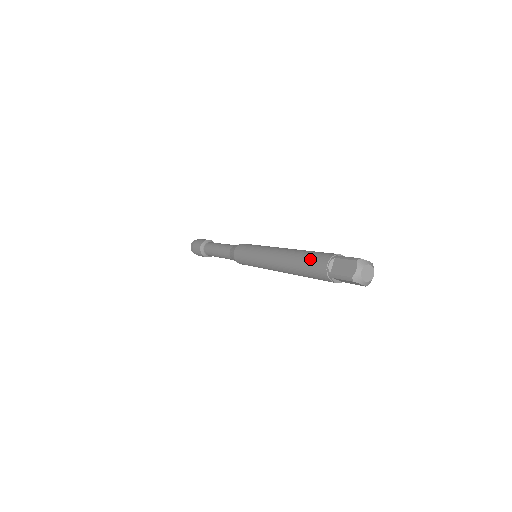
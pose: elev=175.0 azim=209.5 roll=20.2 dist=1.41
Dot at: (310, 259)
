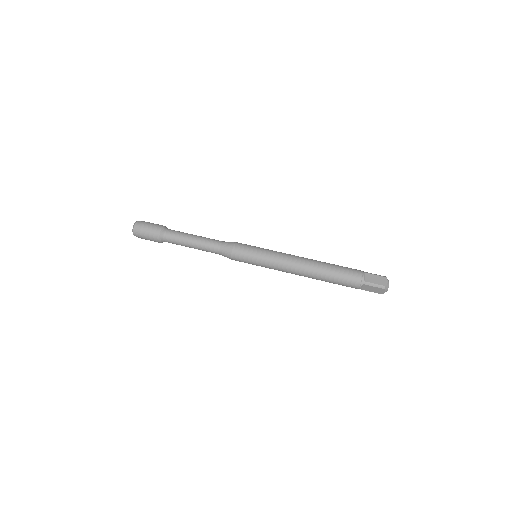
Dot at: (340, 283)
